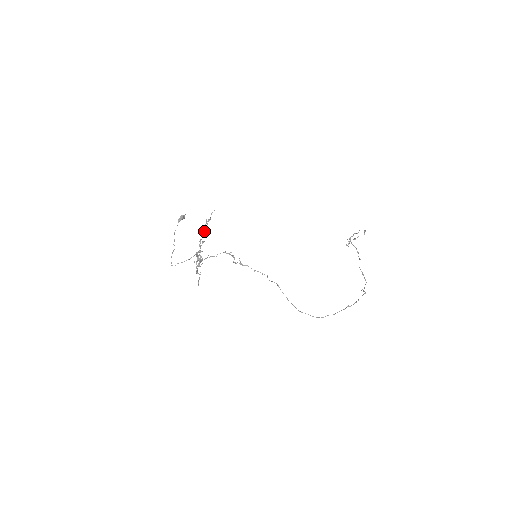
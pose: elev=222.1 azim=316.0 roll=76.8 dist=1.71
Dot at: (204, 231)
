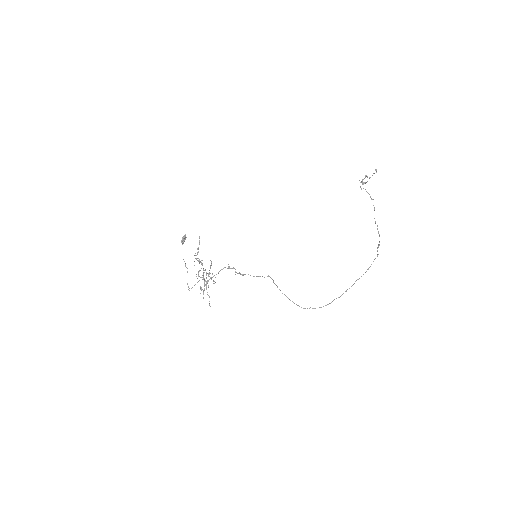
Dot at: (198, 258)
